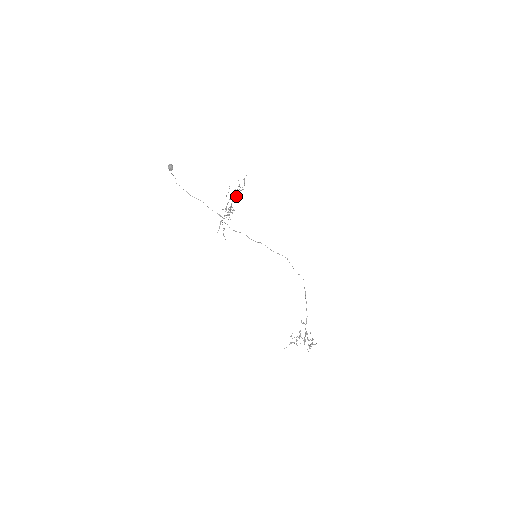
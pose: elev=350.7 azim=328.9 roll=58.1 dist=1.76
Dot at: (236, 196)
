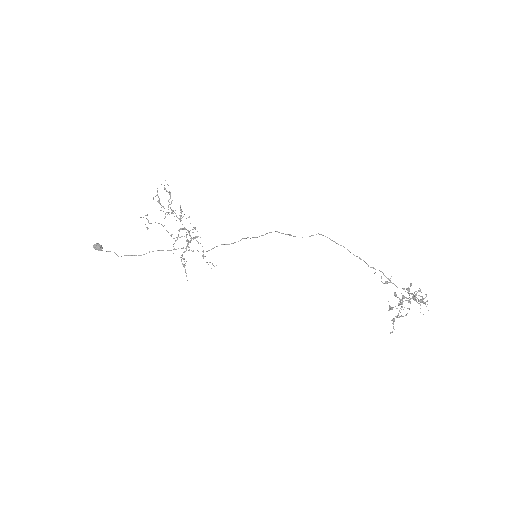
Dot at: occluded
